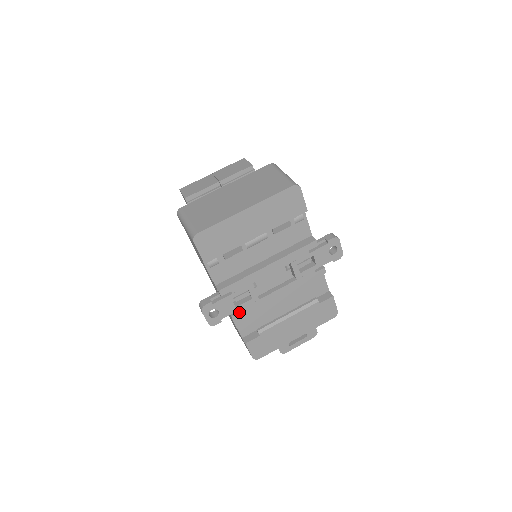
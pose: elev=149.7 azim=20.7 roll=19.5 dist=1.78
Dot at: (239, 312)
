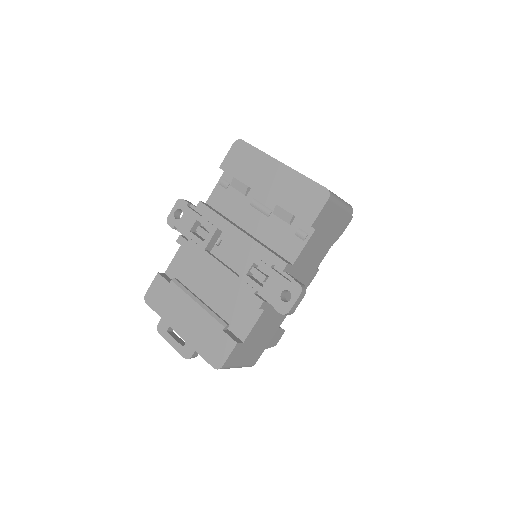
Dot at: (187, 239)
